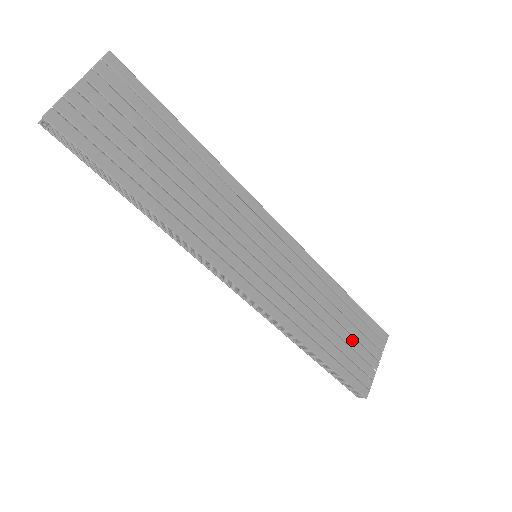
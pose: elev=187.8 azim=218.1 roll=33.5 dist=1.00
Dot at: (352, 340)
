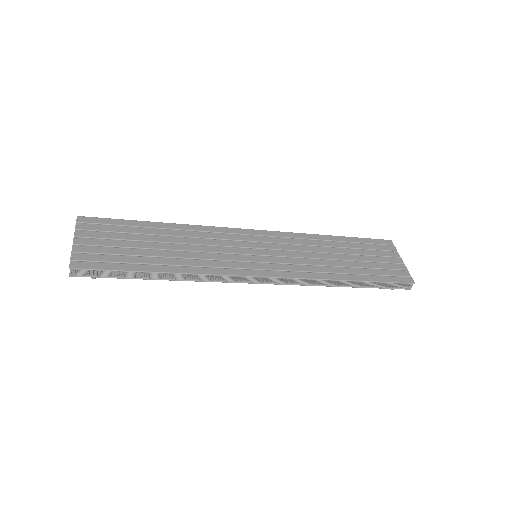
Dot at: (367, 258)
